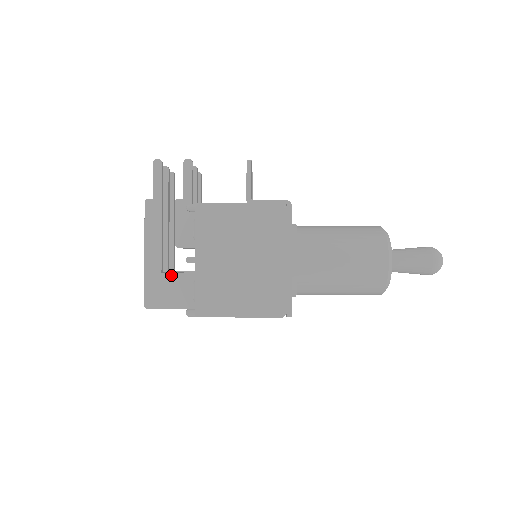
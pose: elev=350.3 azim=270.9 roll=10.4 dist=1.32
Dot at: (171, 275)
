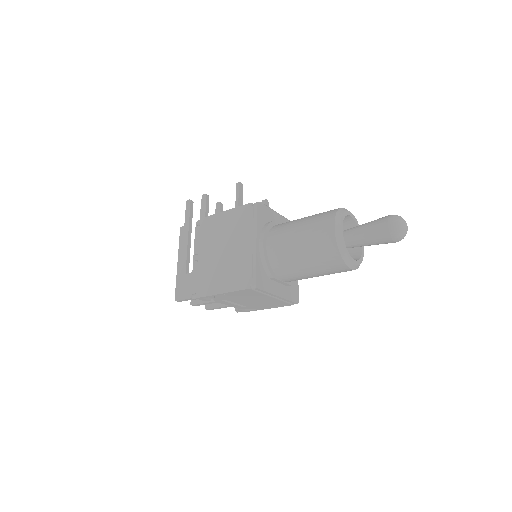
Dot at: (191, 274)
